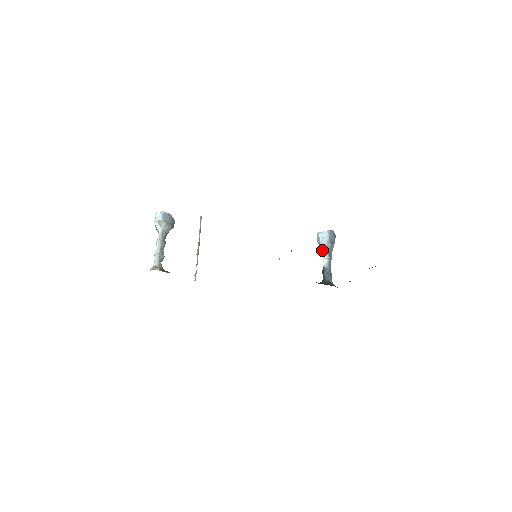
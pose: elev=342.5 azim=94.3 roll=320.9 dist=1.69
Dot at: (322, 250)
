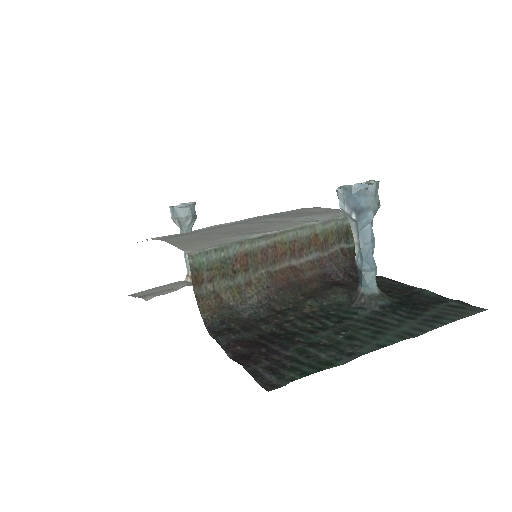
Dot at: (351, 224)
